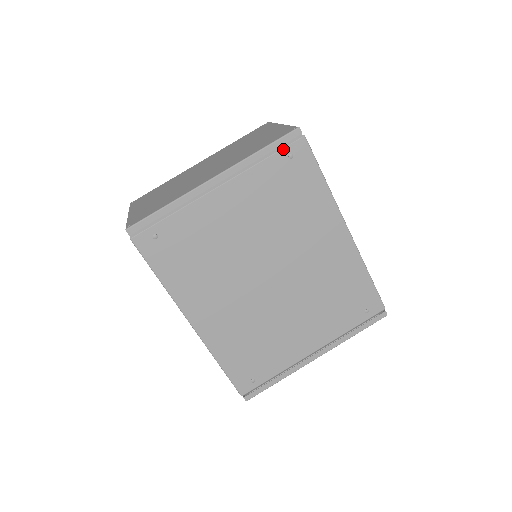
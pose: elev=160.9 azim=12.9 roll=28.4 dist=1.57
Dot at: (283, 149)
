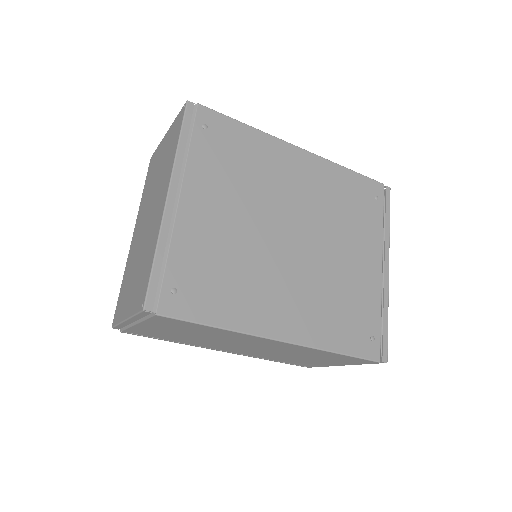
Dot at: (194, 126)
